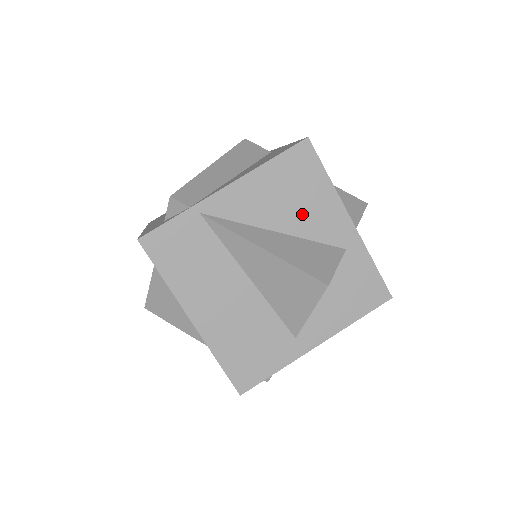
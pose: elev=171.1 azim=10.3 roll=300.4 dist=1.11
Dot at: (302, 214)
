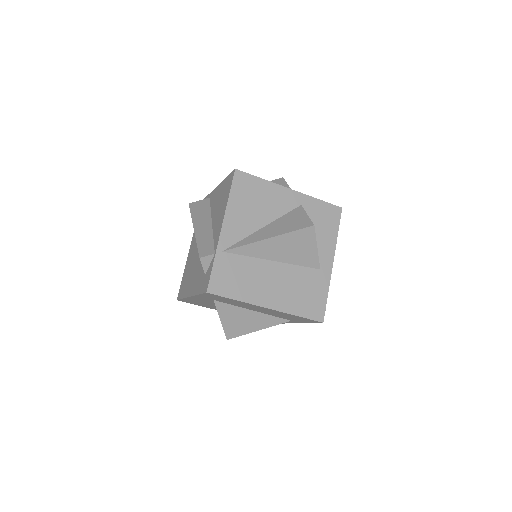
Dot at: (267, 207)
